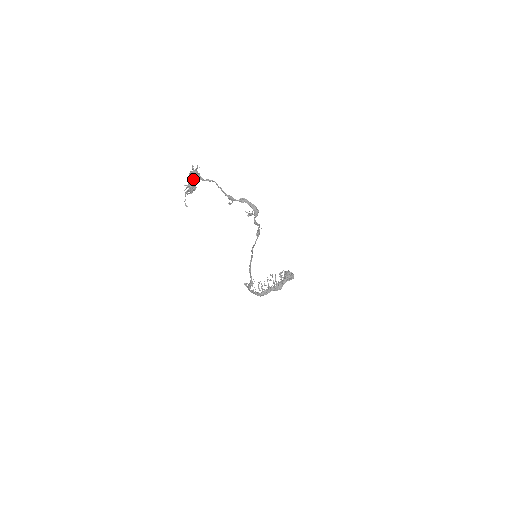
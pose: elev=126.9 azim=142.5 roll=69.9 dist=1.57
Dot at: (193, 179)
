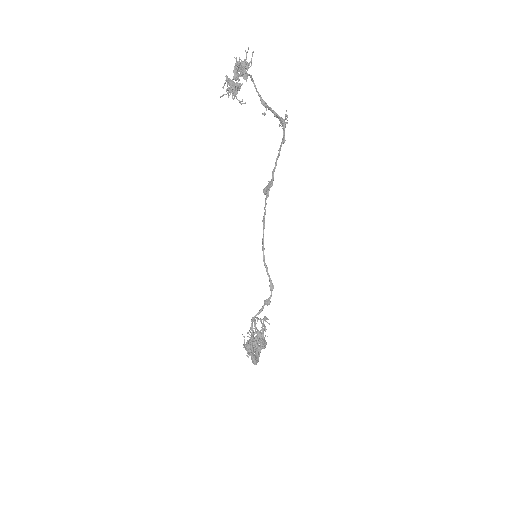
Dot at: (245, 64)
